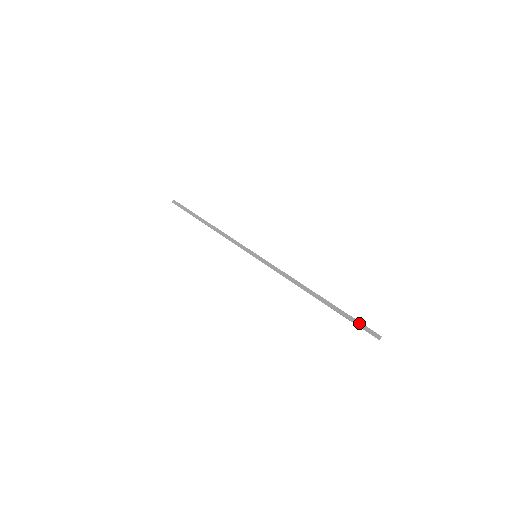
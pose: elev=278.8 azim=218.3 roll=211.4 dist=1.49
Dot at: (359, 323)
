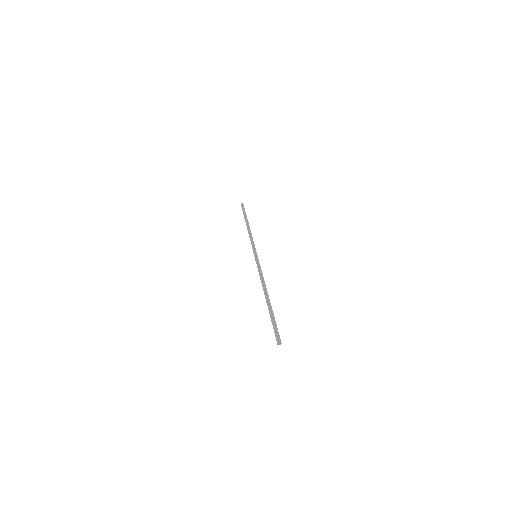
Dot at: (276, 327)
